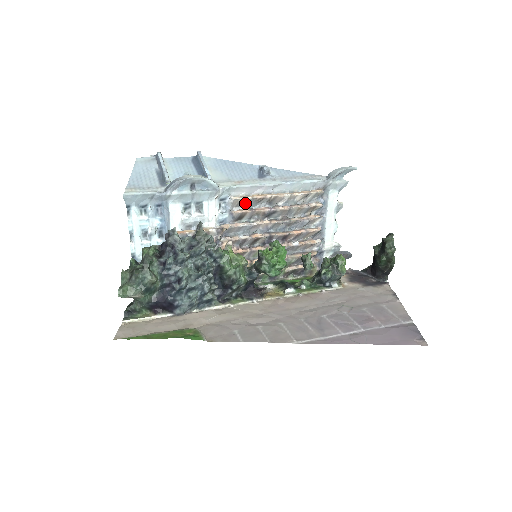
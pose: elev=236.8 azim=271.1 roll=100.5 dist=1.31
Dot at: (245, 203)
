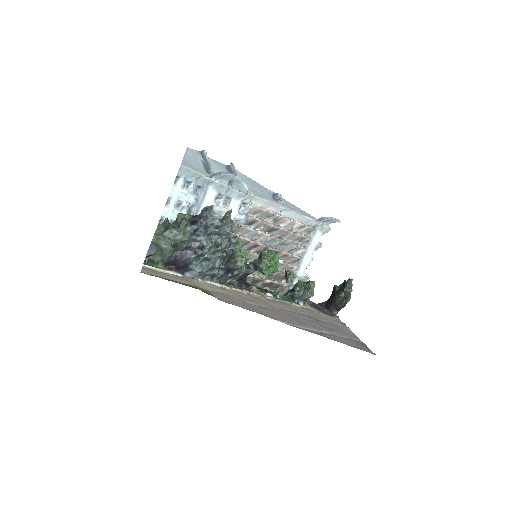
Dot at: (259, 213)
